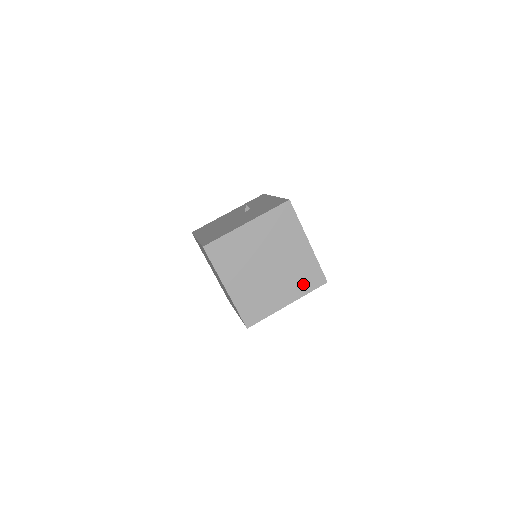
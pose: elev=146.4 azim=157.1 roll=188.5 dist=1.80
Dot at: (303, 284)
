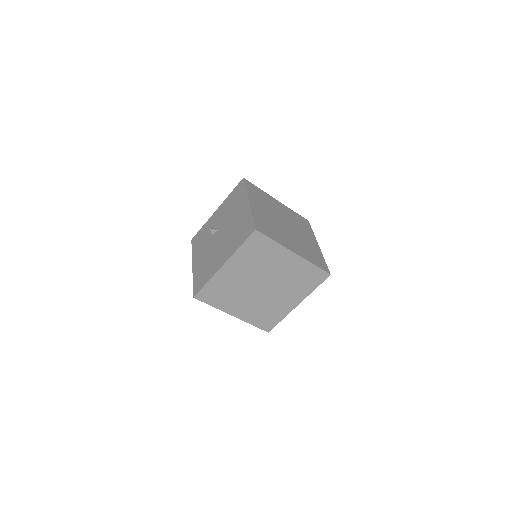
Dot at: (306, 228)
